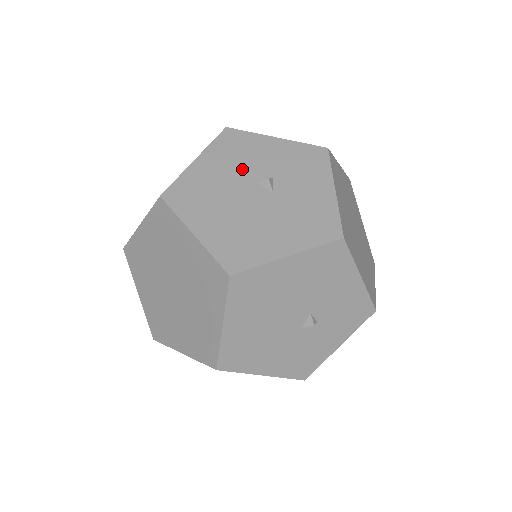
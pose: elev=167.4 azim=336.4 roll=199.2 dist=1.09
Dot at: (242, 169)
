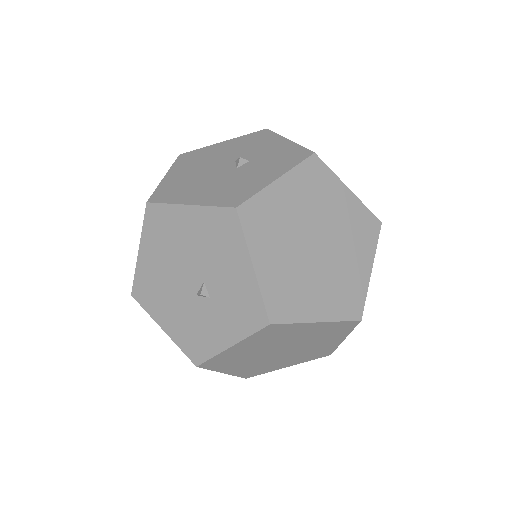
Dot at: (239, 152)
